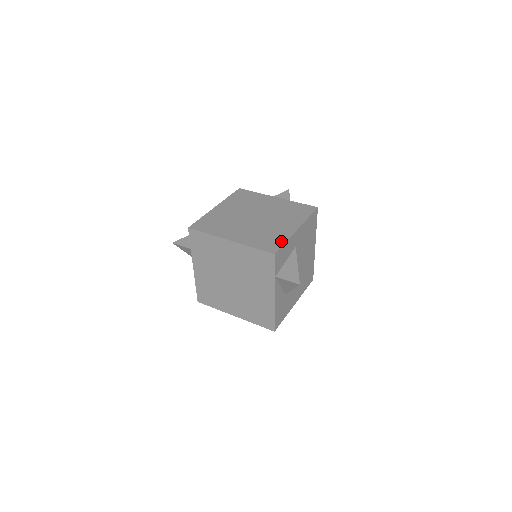
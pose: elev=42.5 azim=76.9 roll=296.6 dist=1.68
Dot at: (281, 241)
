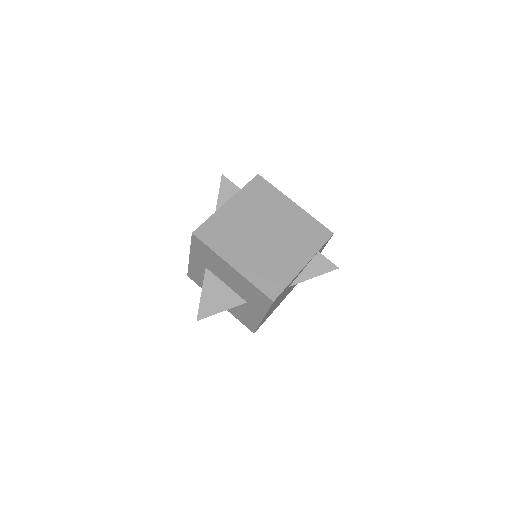
Dot at: occluded
